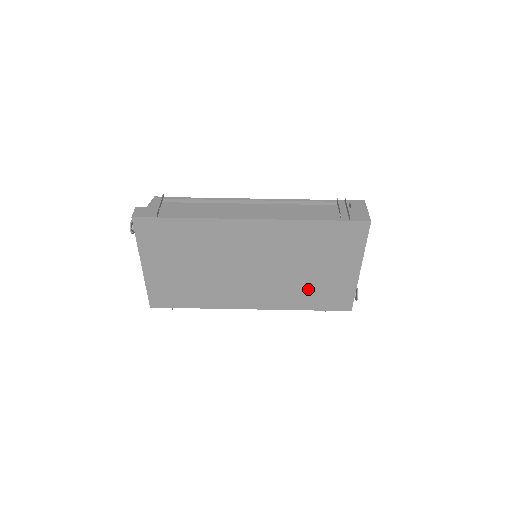
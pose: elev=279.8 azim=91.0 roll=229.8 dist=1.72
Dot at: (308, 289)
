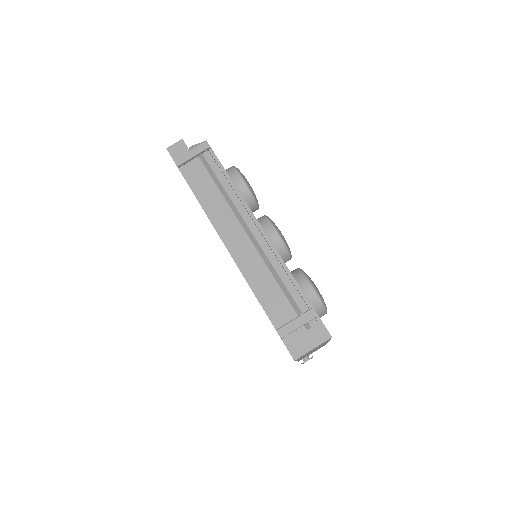
Dot at: occluded
